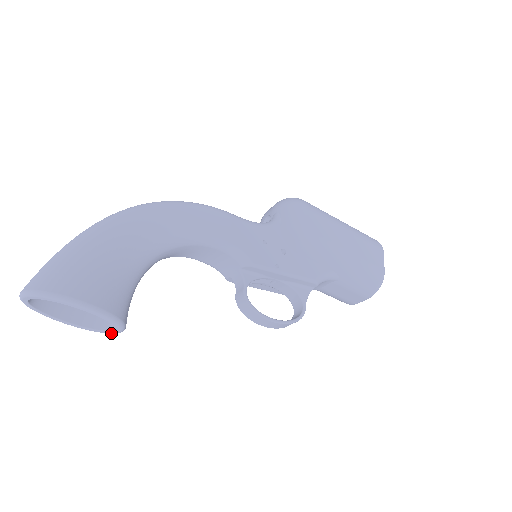
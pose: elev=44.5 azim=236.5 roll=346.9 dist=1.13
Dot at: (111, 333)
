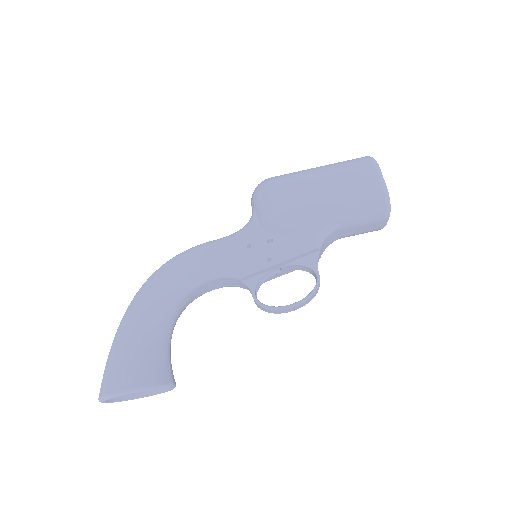
Dot at: occluded
